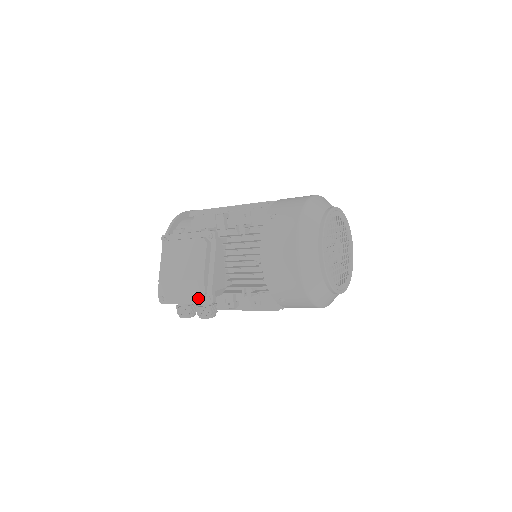
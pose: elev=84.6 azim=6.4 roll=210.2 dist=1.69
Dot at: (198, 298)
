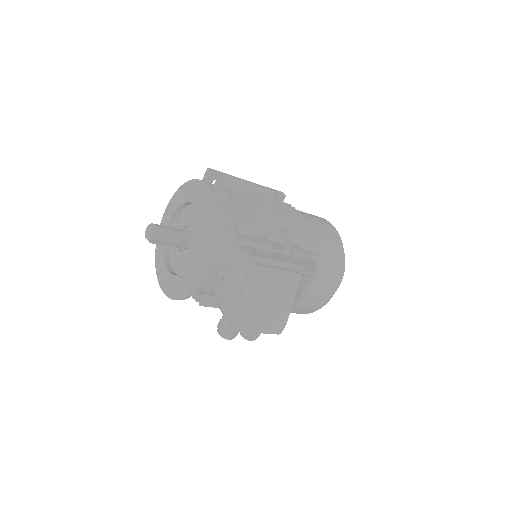
Dot at: occluded
